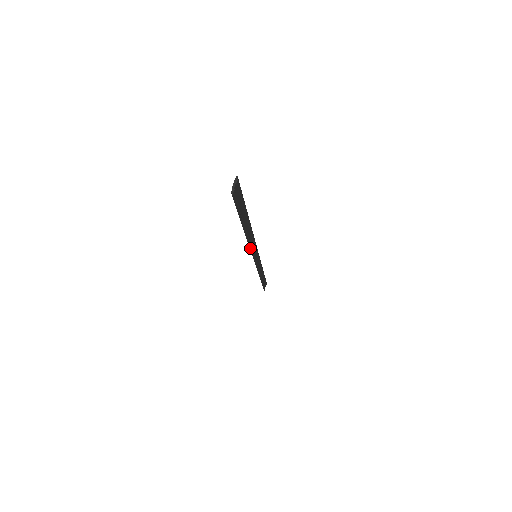
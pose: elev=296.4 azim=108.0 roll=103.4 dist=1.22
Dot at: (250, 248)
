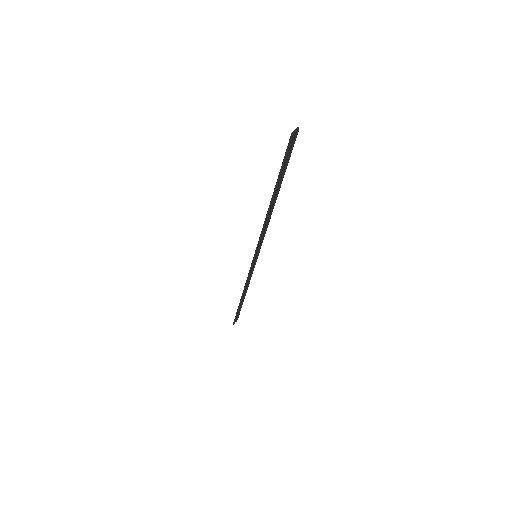
Dot at: (262, 231)
